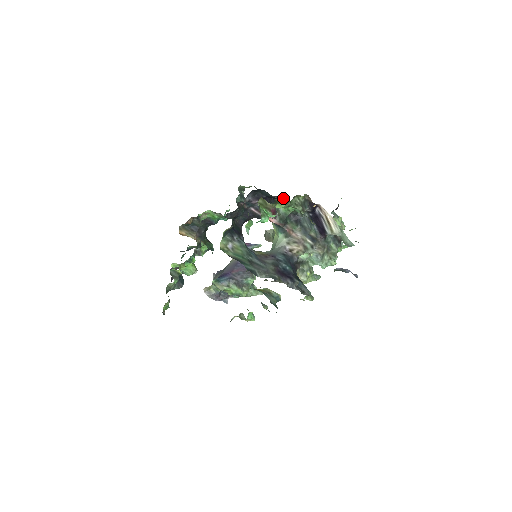
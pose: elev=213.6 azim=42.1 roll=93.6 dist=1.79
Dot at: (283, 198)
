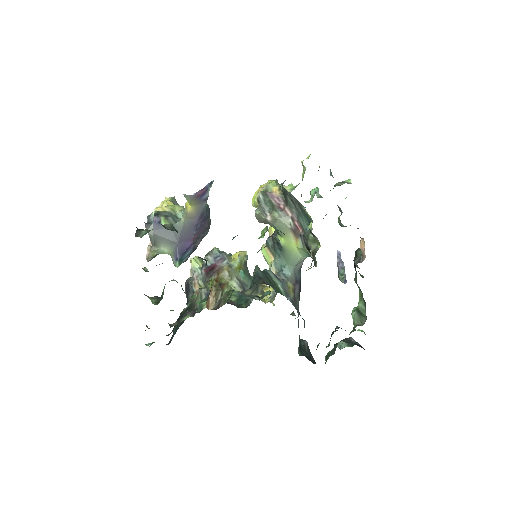
Dot at: occluded
